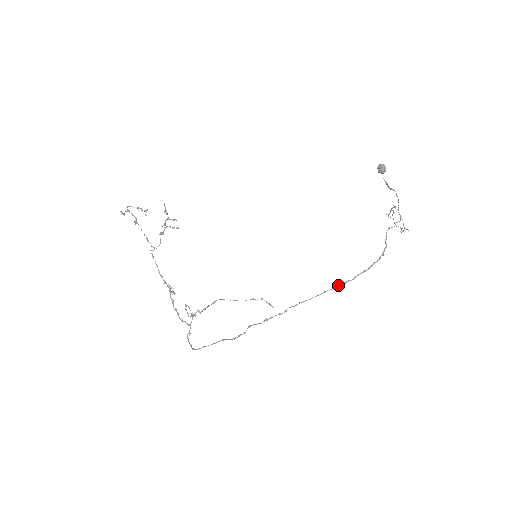
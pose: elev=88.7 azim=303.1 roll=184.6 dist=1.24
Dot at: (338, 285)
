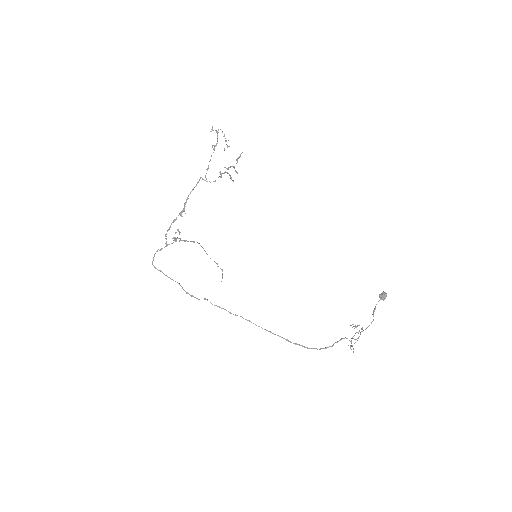
Dot at: (282, 337)
